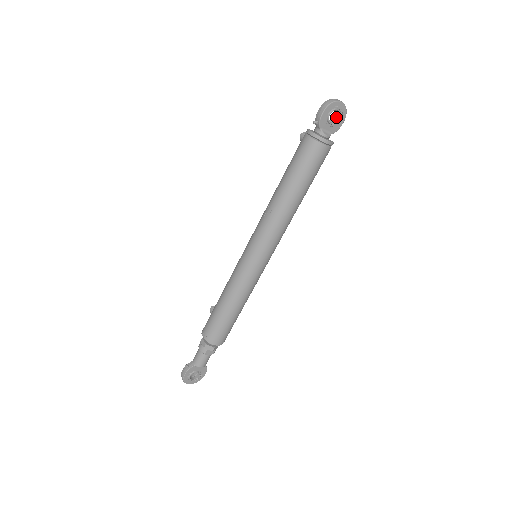
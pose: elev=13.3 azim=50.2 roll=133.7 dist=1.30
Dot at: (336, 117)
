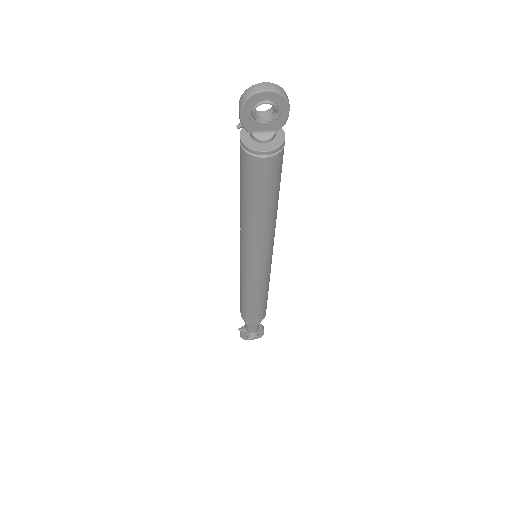
Dot at: (274, 107)
